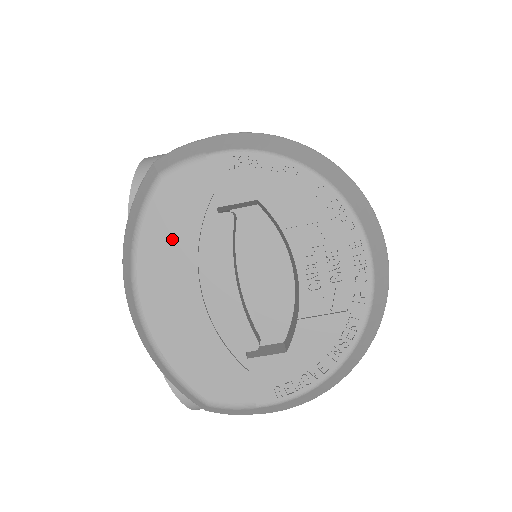
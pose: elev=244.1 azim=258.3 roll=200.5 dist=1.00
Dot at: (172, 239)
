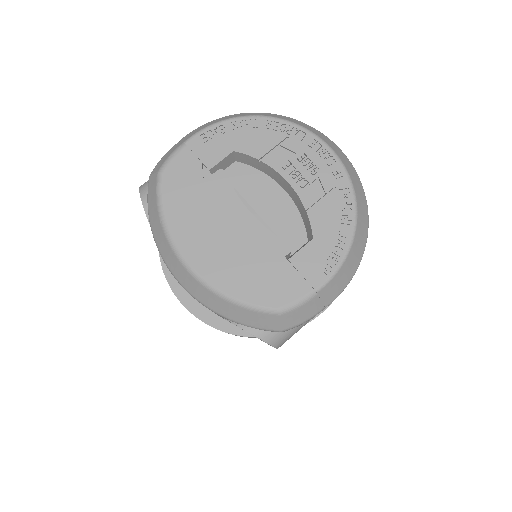
Dot at: (189, 207)
